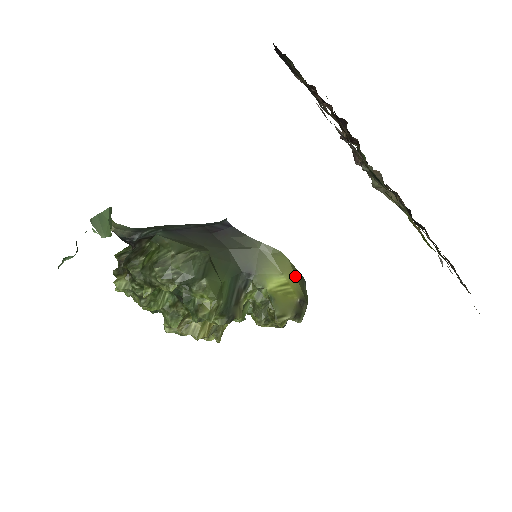
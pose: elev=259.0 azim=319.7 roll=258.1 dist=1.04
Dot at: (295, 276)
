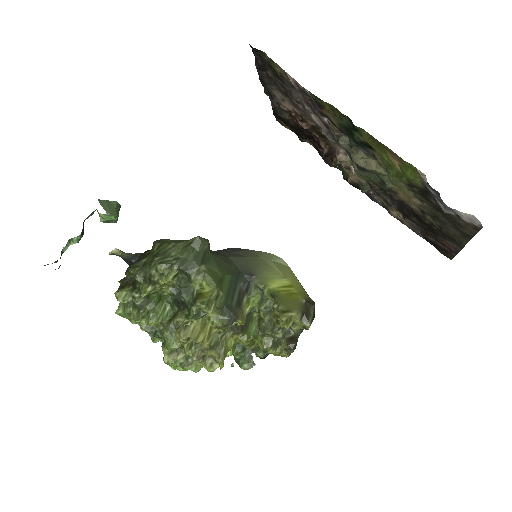
Dot at: (298, 281)
